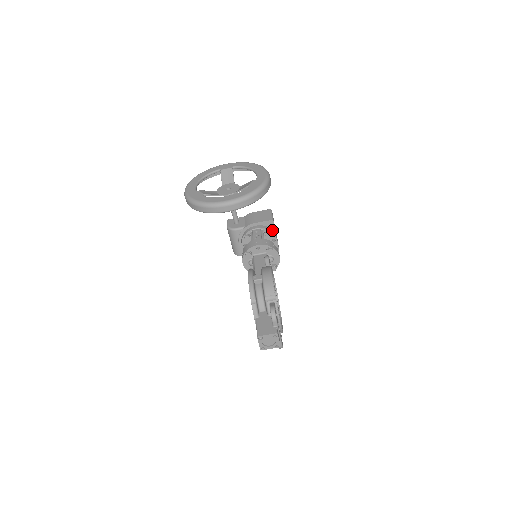
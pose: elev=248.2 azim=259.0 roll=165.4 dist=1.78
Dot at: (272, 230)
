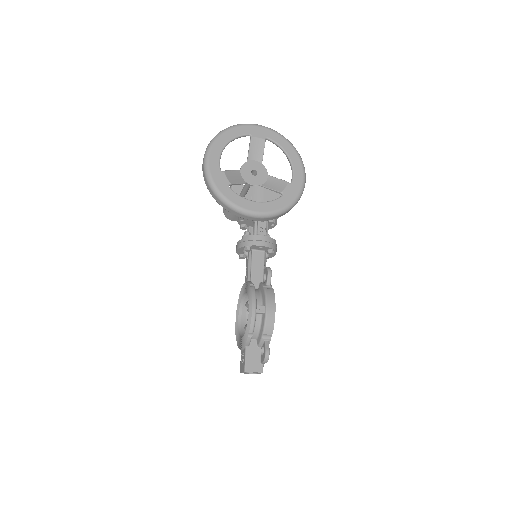
Dot at: occluded
